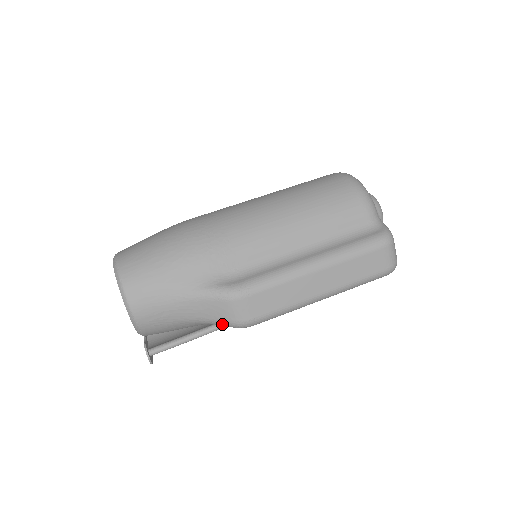
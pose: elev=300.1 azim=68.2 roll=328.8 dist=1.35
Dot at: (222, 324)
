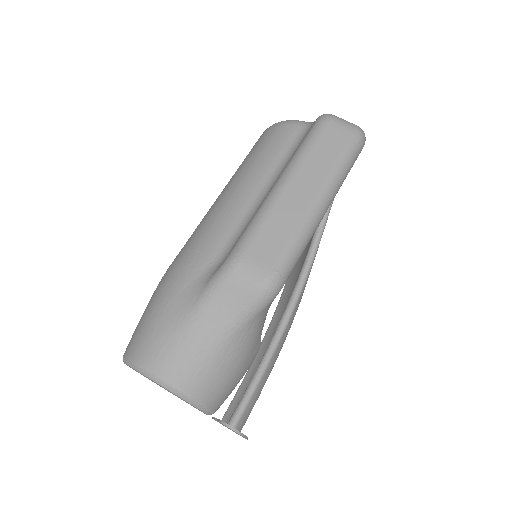
Dot at: (253, 309)
